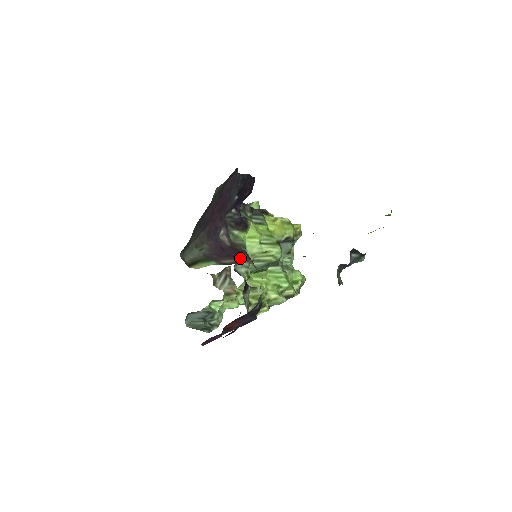
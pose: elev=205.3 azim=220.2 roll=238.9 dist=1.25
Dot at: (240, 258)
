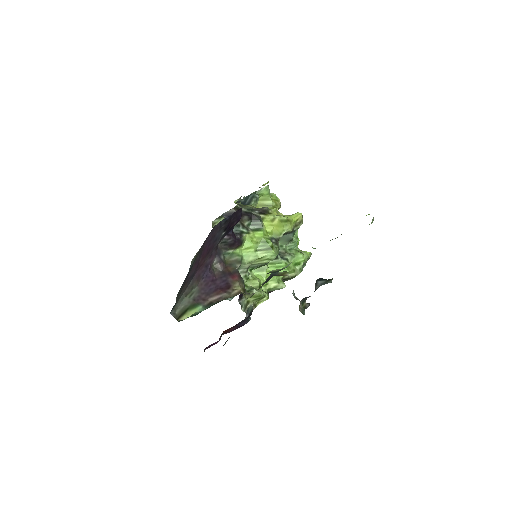
Dot at: (227, 288)
